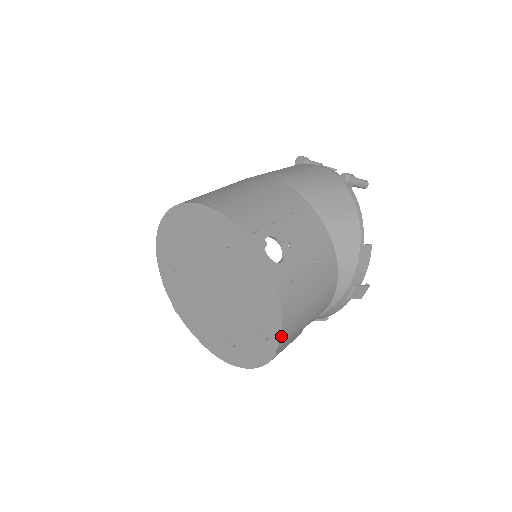
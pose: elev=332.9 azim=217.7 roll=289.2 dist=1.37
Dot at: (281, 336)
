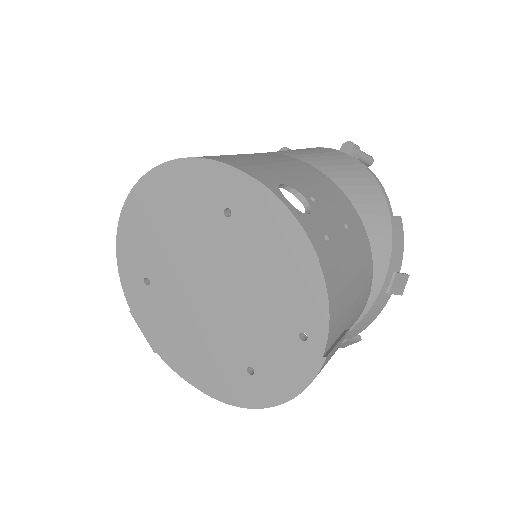
Dot at: (329, 325)
